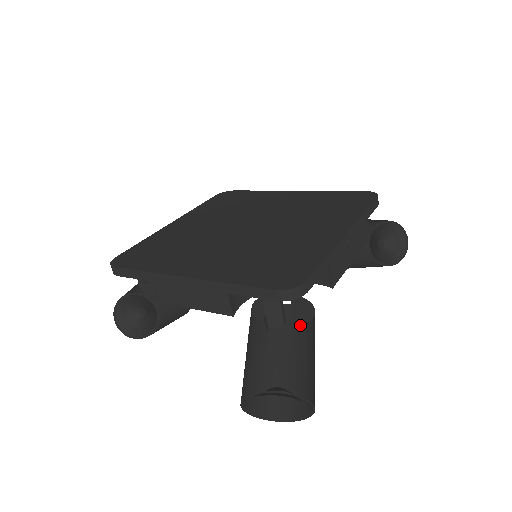
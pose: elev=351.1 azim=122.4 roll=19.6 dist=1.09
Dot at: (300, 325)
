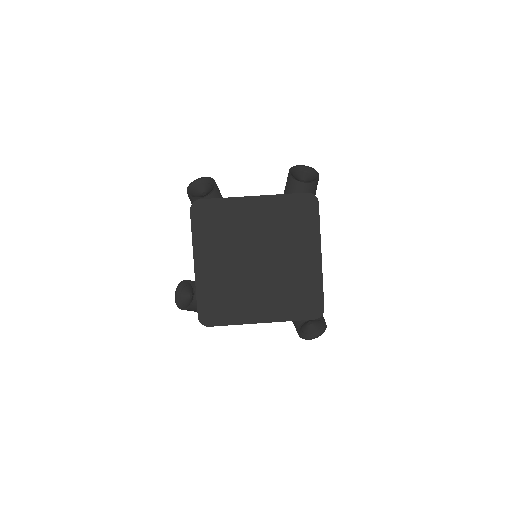
Dot at: occluded
